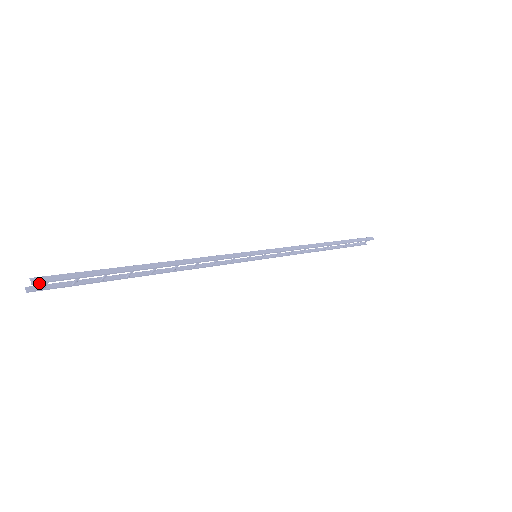
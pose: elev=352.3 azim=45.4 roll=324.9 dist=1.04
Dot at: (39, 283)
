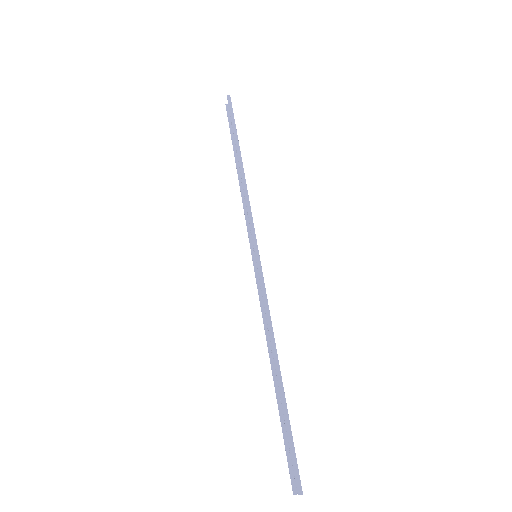
Dot at: (301, 487)
